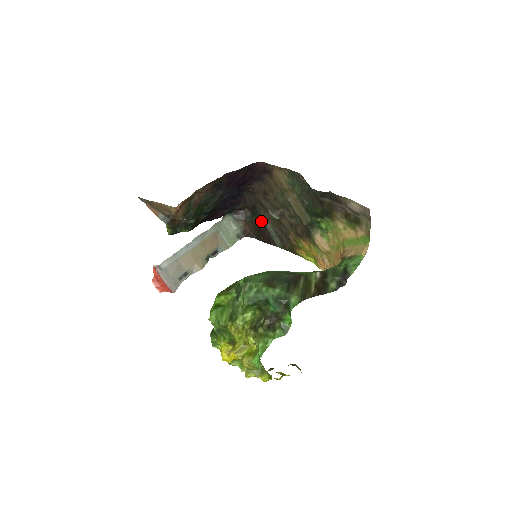
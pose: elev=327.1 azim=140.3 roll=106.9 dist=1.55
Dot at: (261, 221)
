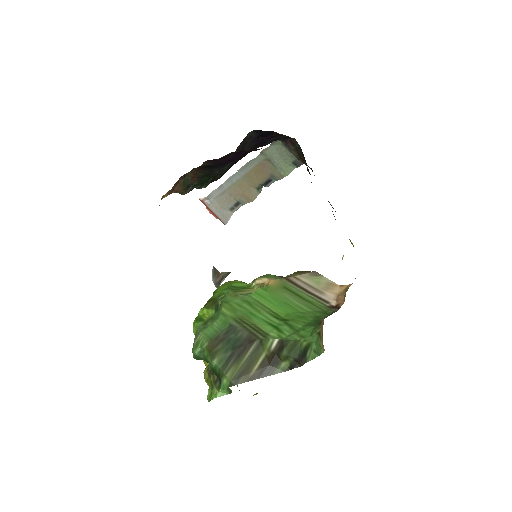
Dot at: occluded
